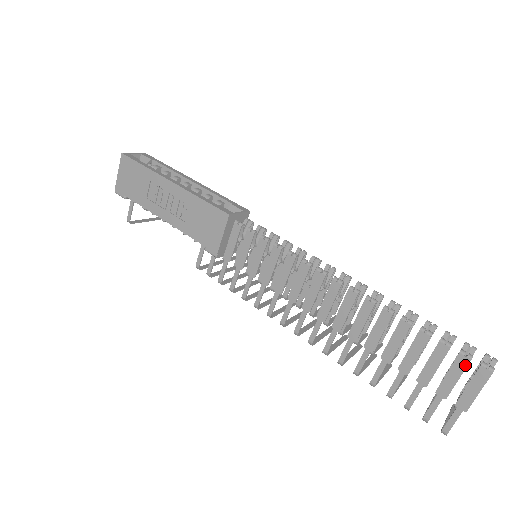
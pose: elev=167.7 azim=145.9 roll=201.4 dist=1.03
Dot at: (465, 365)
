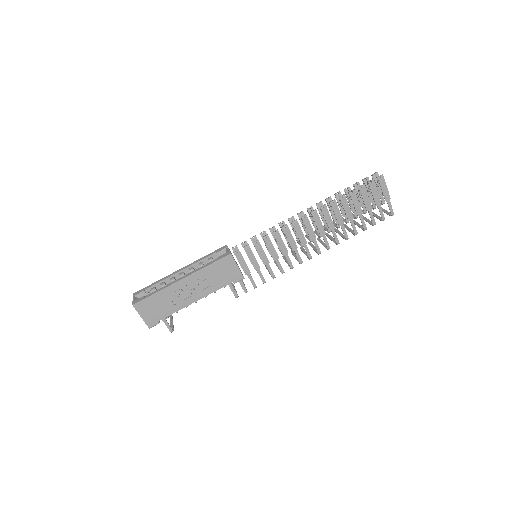
Dot at: (374, 185)
